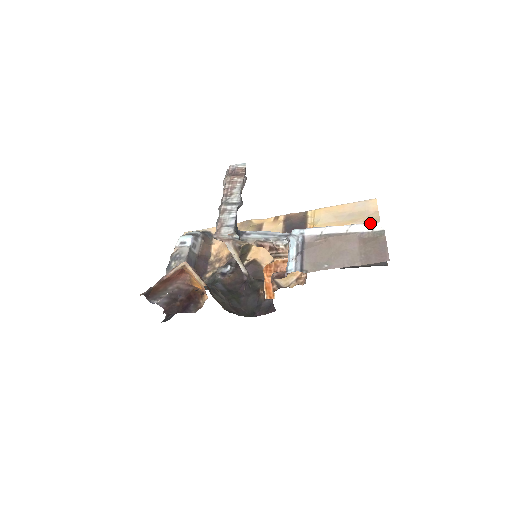
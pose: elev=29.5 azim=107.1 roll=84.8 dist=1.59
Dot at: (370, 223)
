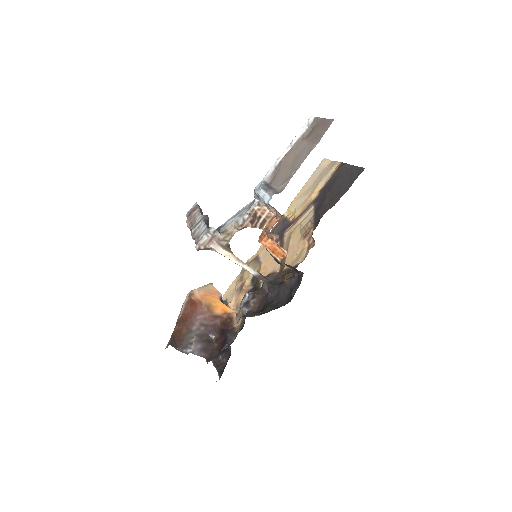
Dot at: (303, 126)
